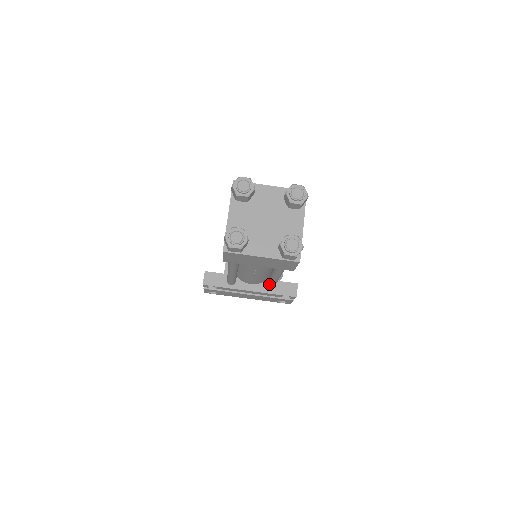
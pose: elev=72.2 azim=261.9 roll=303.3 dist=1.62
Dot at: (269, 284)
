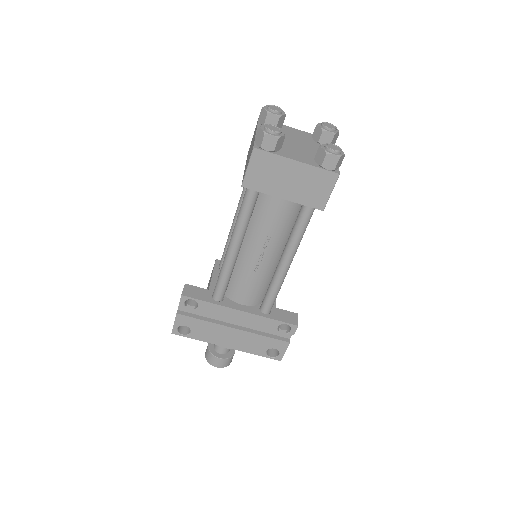
Dot at: (269, 292)
